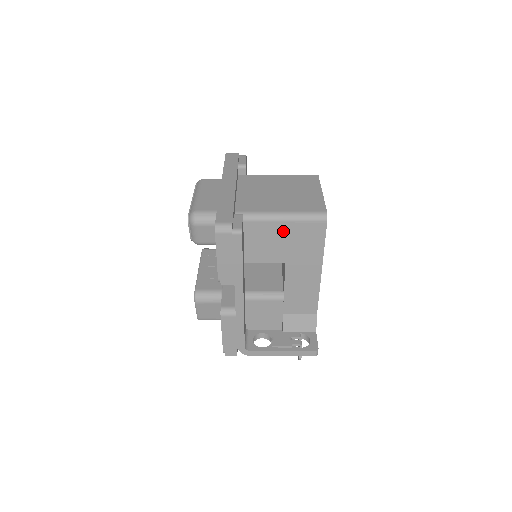
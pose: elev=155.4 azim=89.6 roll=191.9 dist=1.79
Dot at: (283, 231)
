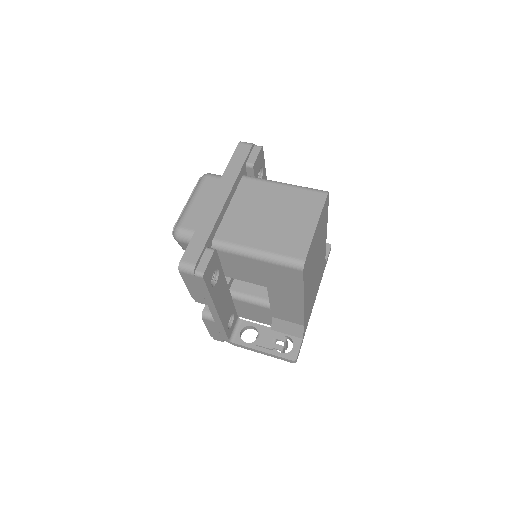
Dot at: (260, 266)
